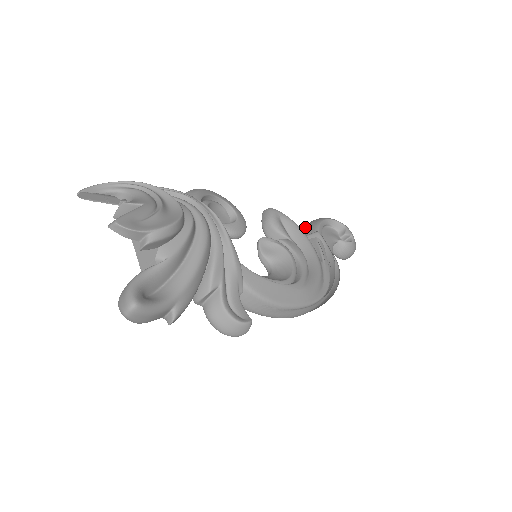
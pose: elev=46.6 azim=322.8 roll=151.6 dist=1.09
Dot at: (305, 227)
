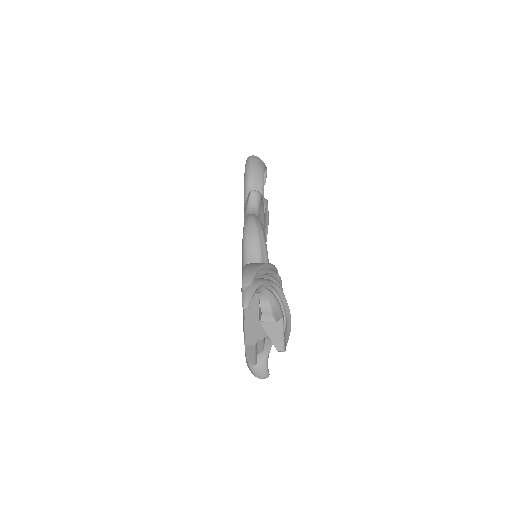
Dot at: (252, 177)
